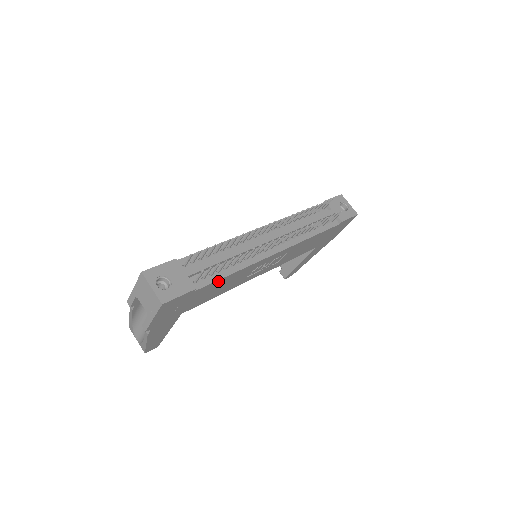
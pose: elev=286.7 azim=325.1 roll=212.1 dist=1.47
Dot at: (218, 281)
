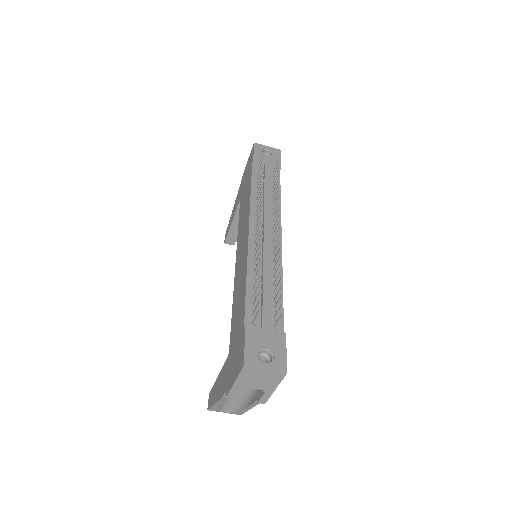
Dot at: occluded
